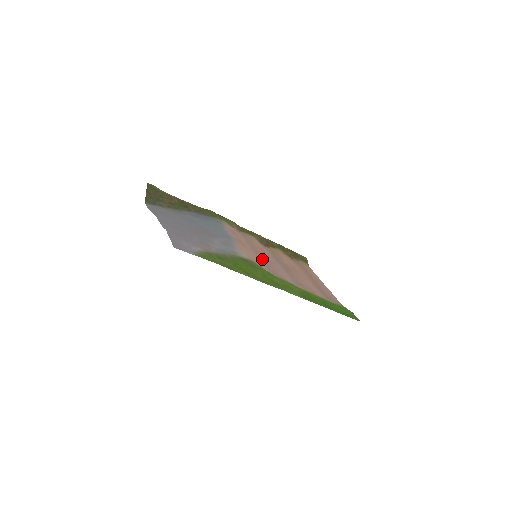
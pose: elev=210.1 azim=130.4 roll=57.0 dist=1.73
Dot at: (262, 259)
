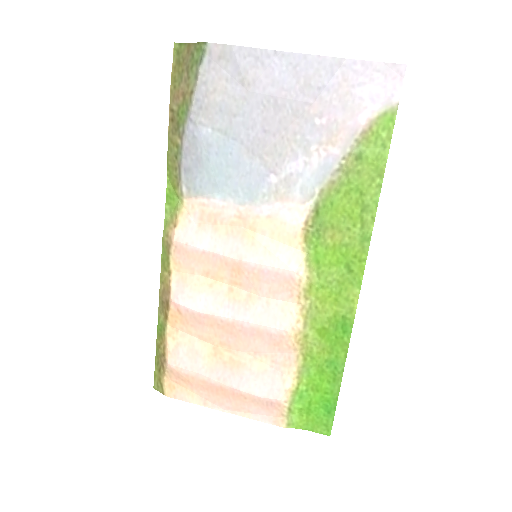
Dot at: (250, 271)
